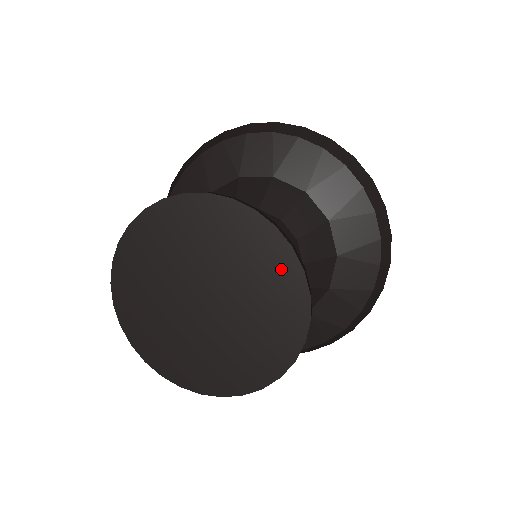
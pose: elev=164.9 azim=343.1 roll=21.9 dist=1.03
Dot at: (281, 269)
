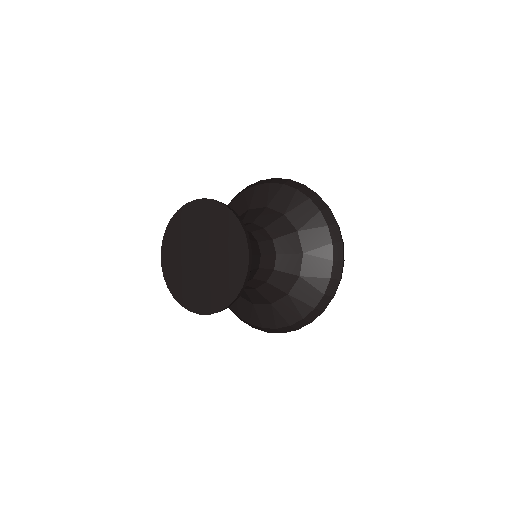
Dot at: (240, 256)
